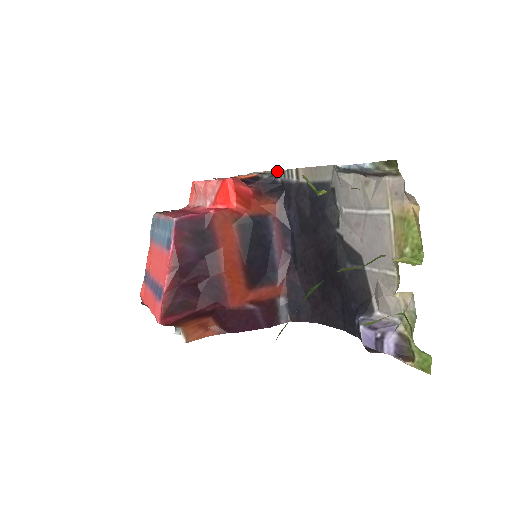
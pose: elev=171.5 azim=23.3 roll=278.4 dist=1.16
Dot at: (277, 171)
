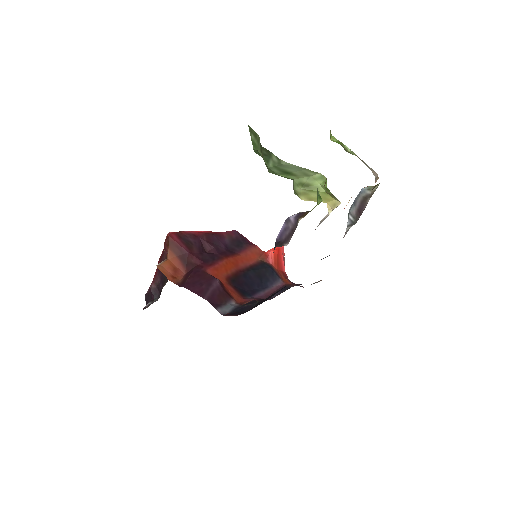
Dot at: occluded
